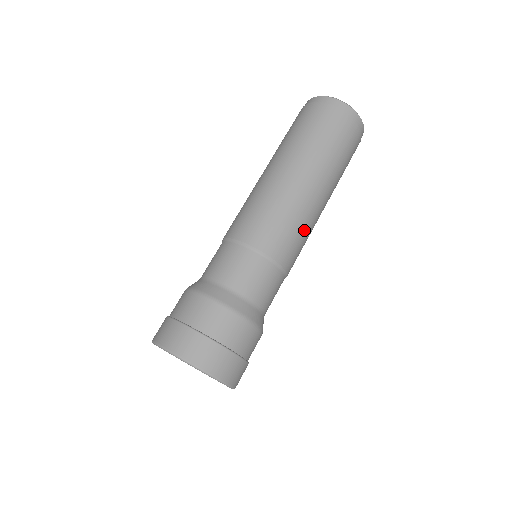
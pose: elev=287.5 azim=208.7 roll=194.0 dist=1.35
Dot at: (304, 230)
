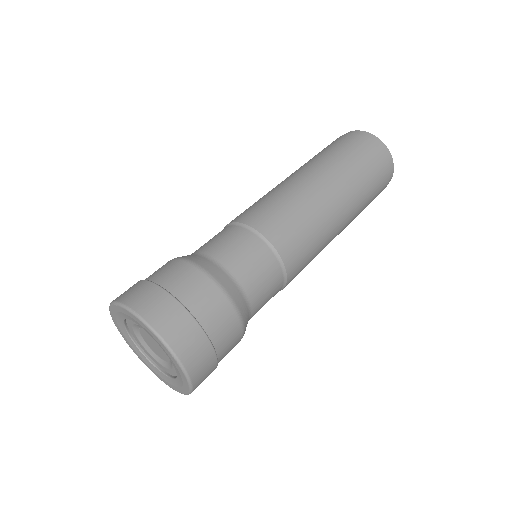
Dot at: (312, 228)
